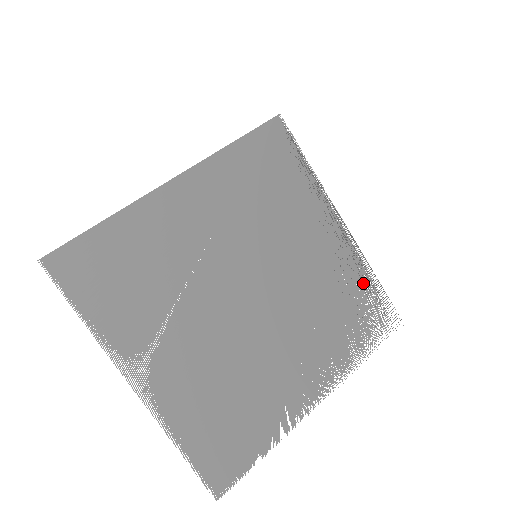
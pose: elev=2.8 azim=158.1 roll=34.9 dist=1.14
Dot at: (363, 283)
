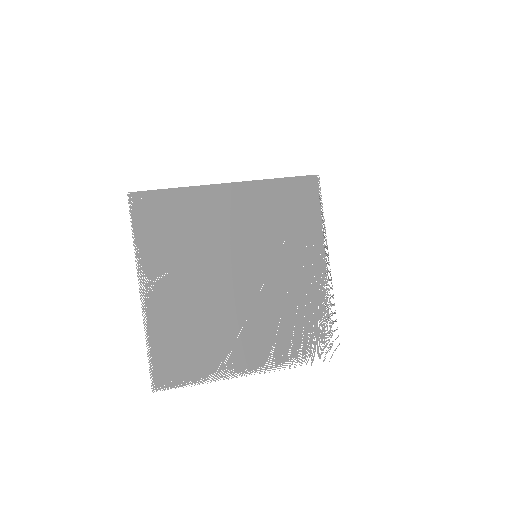
Dot at: (323, 314)
